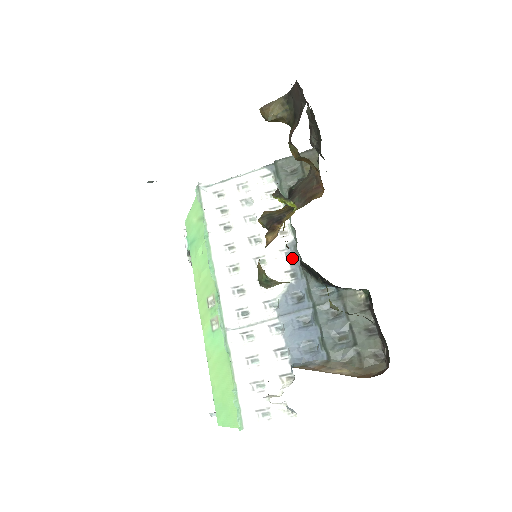
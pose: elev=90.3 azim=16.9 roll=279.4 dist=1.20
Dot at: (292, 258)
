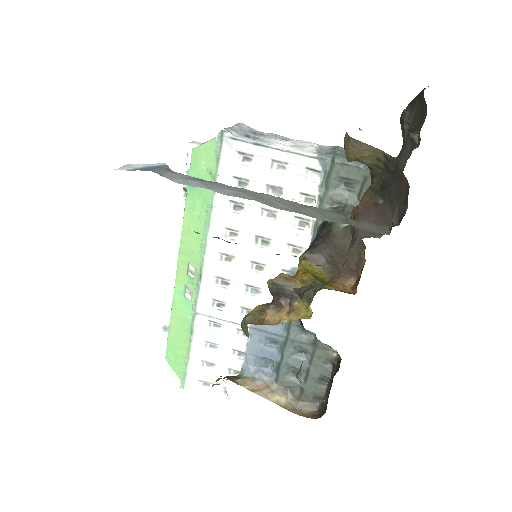
Dot at: occluded
